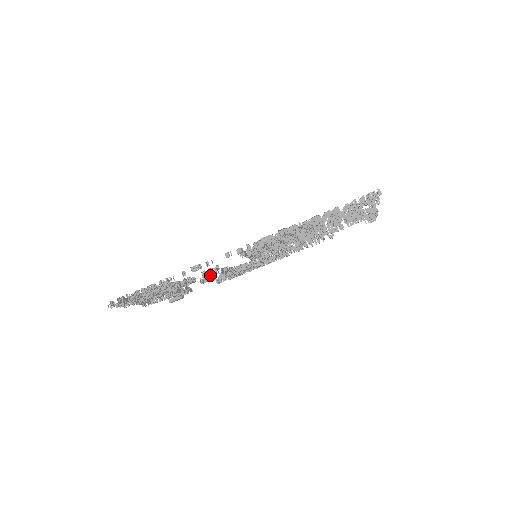
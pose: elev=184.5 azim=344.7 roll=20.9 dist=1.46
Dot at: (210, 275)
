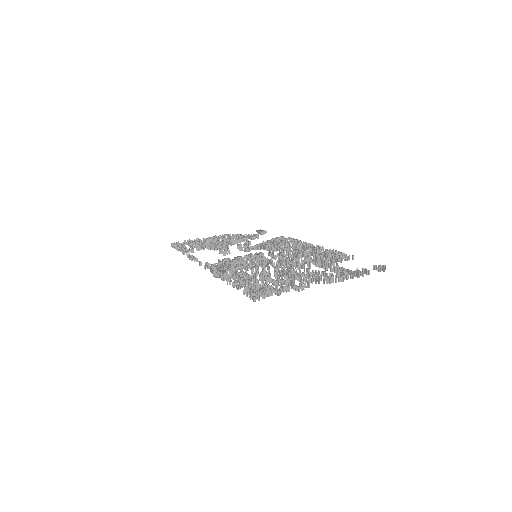
Dot at: (244, 245)
